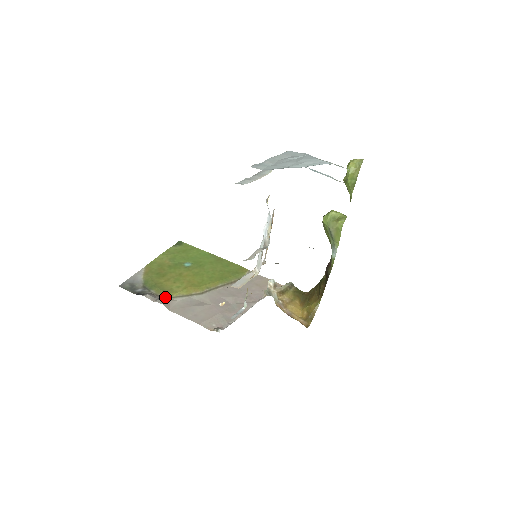
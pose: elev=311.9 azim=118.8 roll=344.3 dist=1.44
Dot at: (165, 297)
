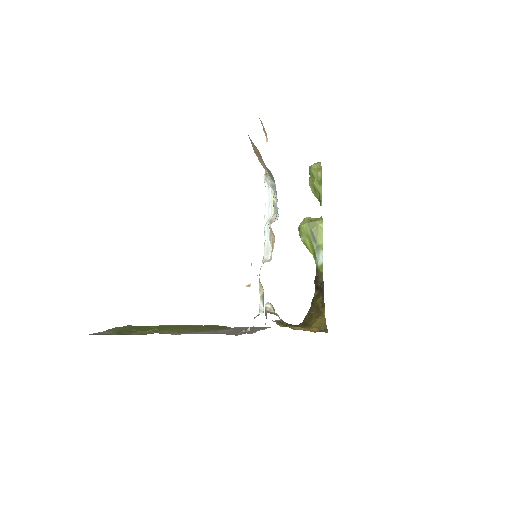
Dot at: (156, 332)
